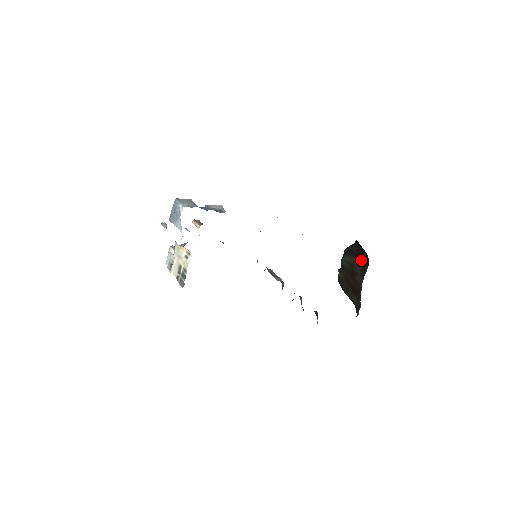
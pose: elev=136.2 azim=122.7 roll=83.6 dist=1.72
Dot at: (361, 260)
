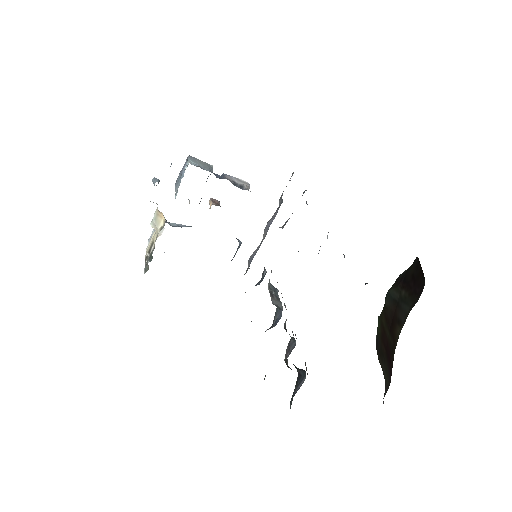
Dot at: (412, 293)
